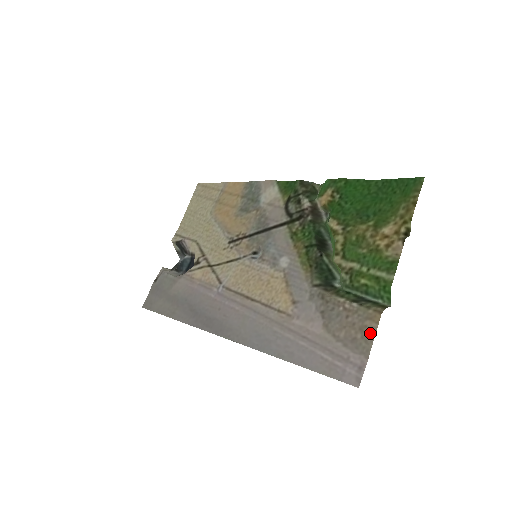
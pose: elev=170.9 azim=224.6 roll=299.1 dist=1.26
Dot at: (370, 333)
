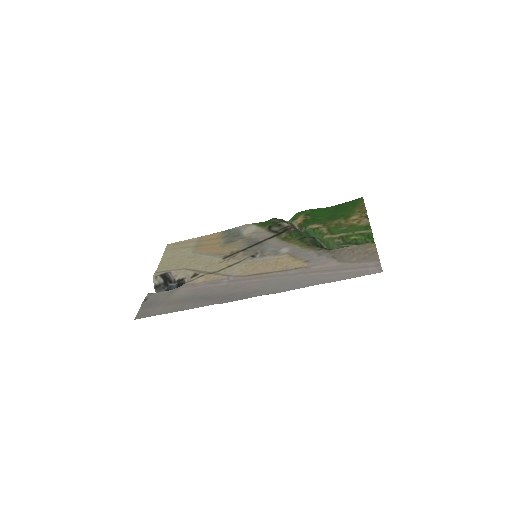
Dot at: (373, 252)
